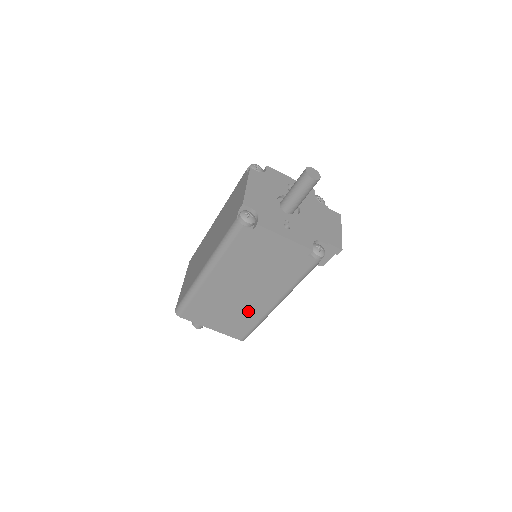
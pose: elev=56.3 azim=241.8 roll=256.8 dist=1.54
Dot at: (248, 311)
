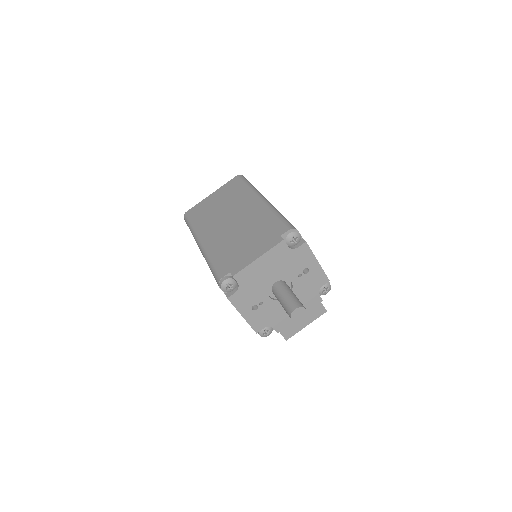
Dot at: occluded
